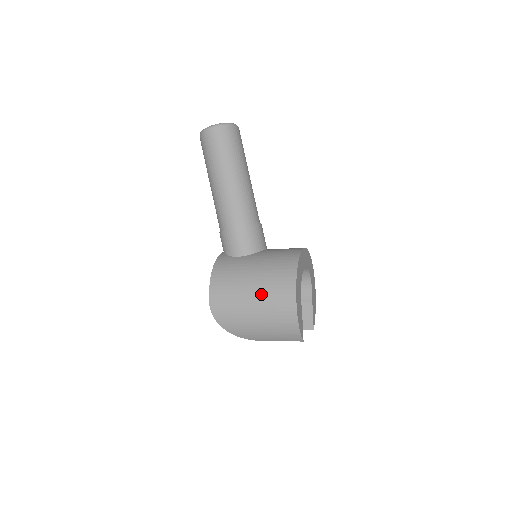
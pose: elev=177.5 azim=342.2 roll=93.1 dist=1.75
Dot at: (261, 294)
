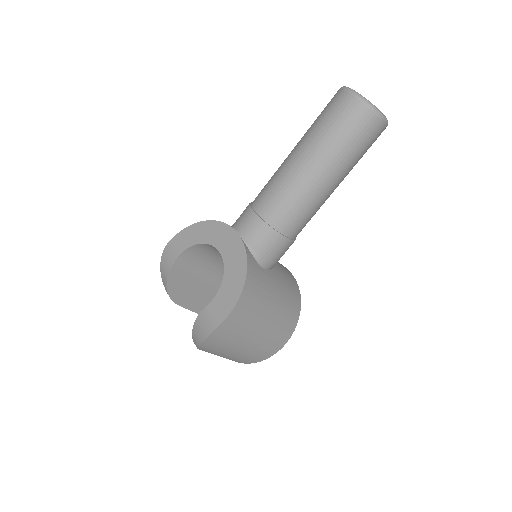
Dot at: (267, 333)
